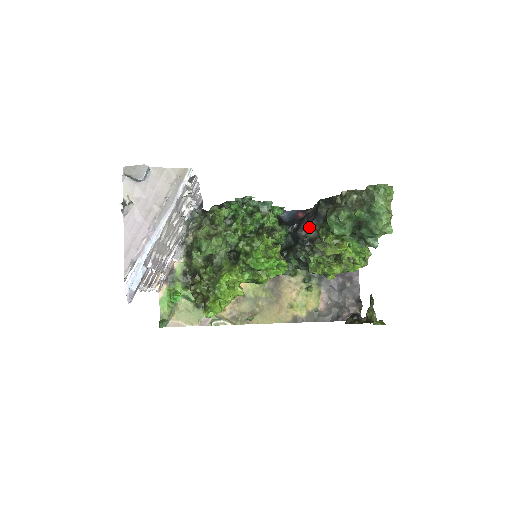
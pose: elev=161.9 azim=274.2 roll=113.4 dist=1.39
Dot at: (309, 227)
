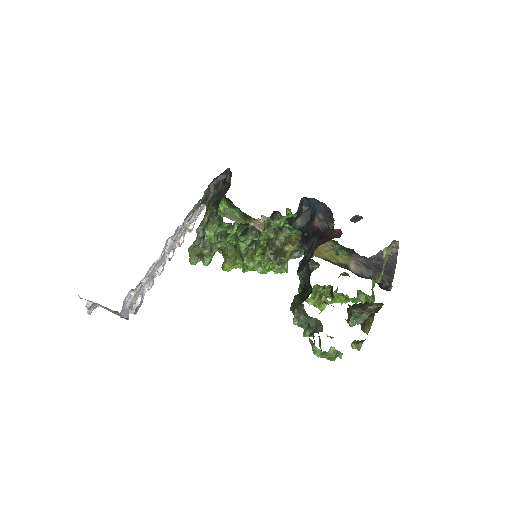
Dot at: (298, 270)
